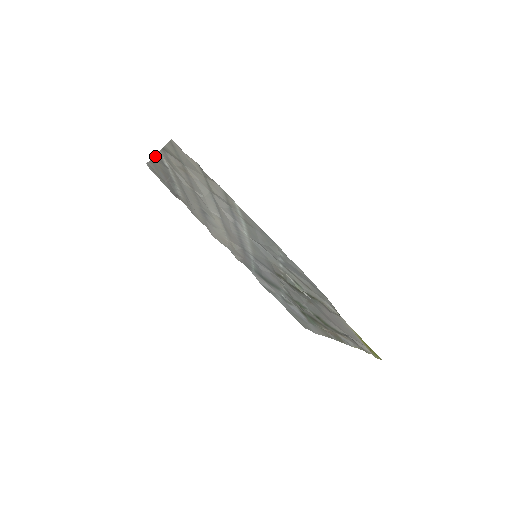
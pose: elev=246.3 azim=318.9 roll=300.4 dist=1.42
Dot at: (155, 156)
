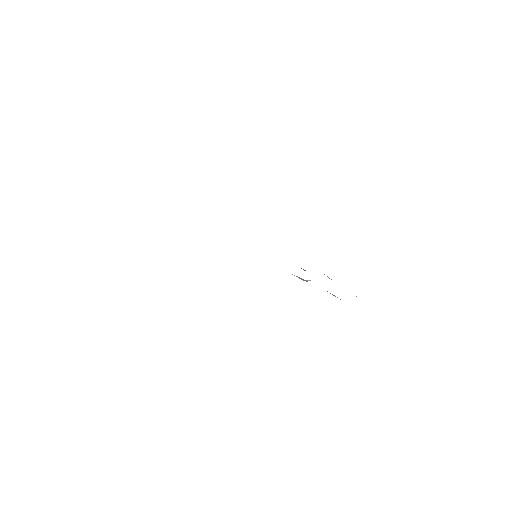
Dot at: occluded
